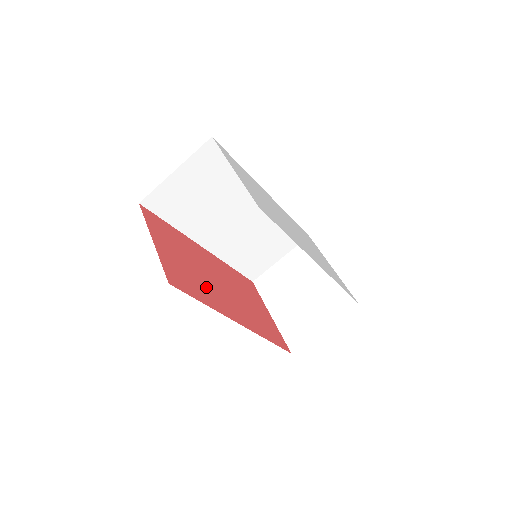
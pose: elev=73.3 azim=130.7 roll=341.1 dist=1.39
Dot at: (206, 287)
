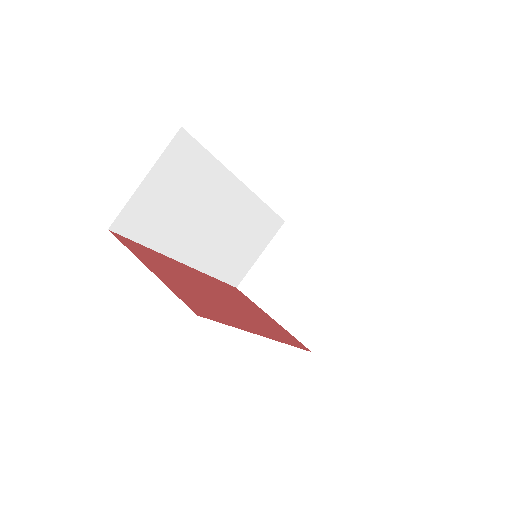
Dot at: (219, 307)
